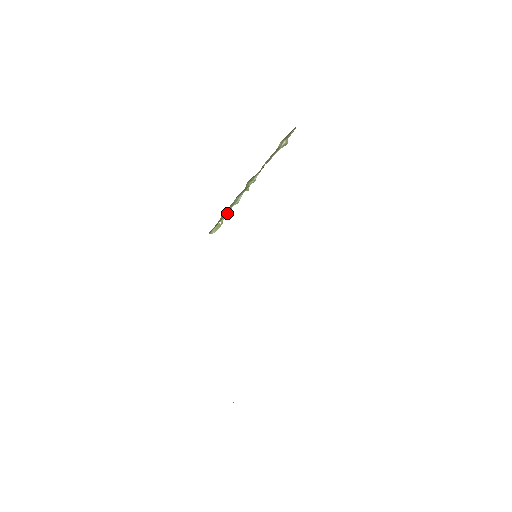
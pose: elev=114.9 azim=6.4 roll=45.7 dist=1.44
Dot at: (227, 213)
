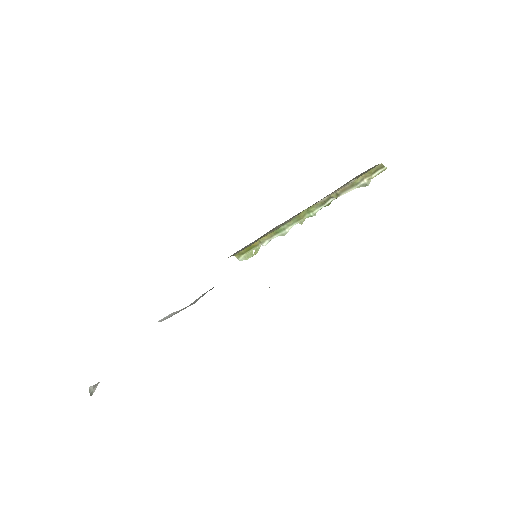
Dot at: (267, 242)
